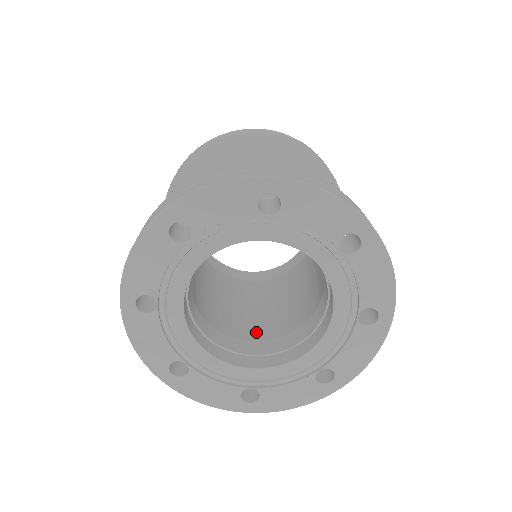
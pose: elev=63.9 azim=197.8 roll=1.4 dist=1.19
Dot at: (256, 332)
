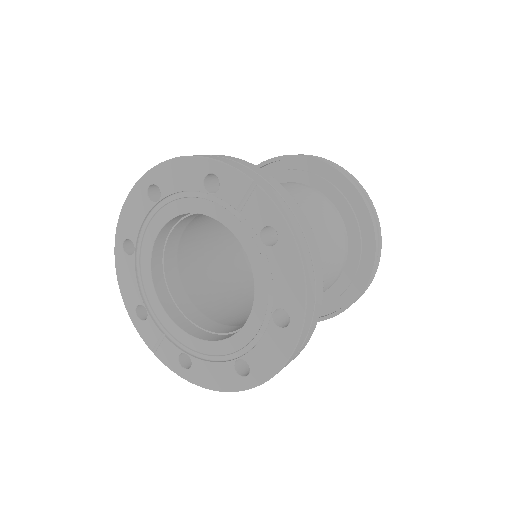
Dot at: occluded
